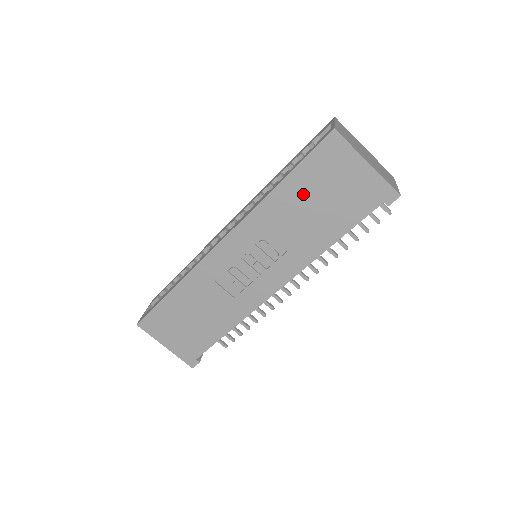
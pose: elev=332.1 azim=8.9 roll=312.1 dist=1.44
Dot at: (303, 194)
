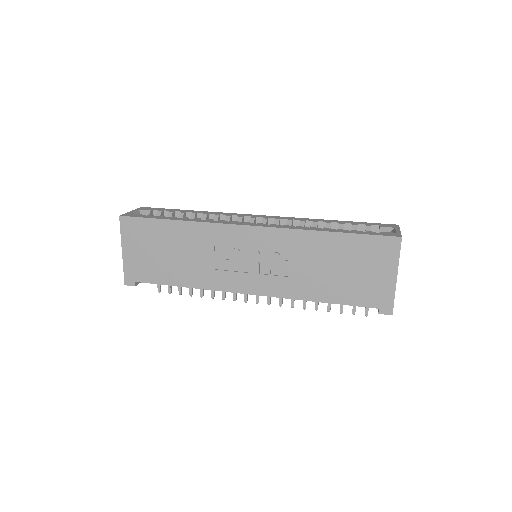
Dot at: (338, 254)
